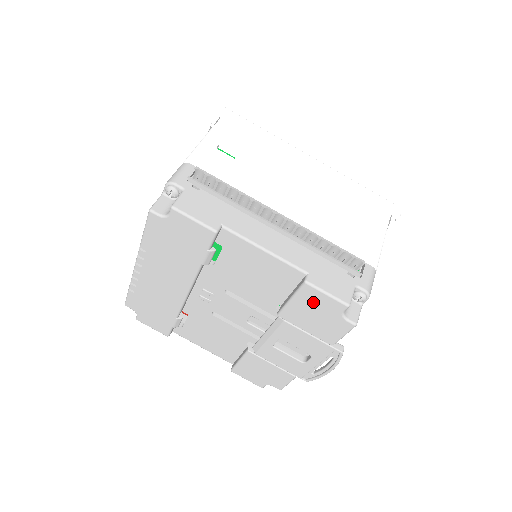
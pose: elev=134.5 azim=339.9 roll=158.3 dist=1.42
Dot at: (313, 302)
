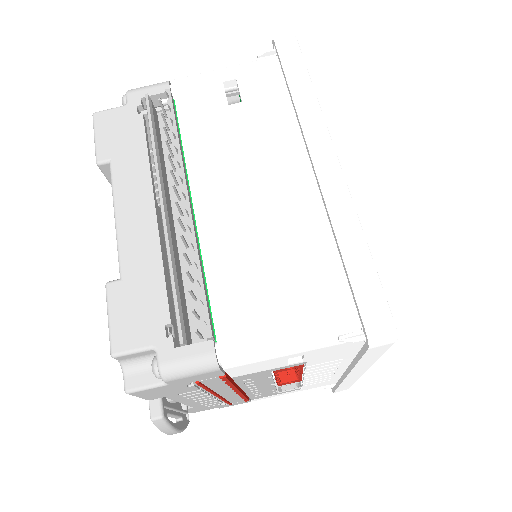
Dot at: occluded
